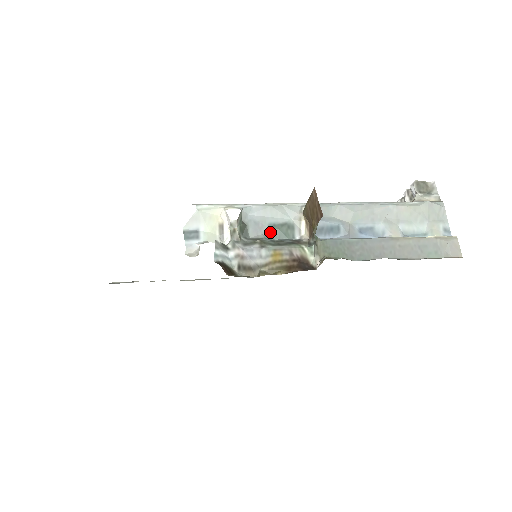
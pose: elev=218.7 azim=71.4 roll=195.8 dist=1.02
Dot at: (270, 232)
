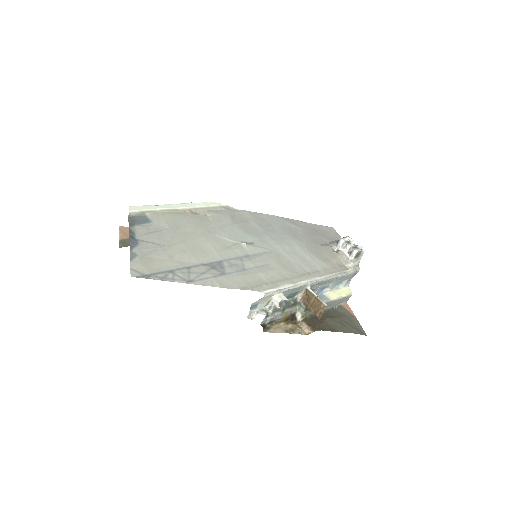
Dot at: (287, 297)
